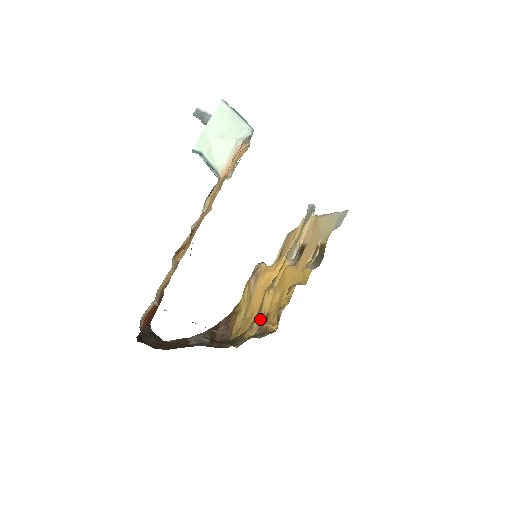
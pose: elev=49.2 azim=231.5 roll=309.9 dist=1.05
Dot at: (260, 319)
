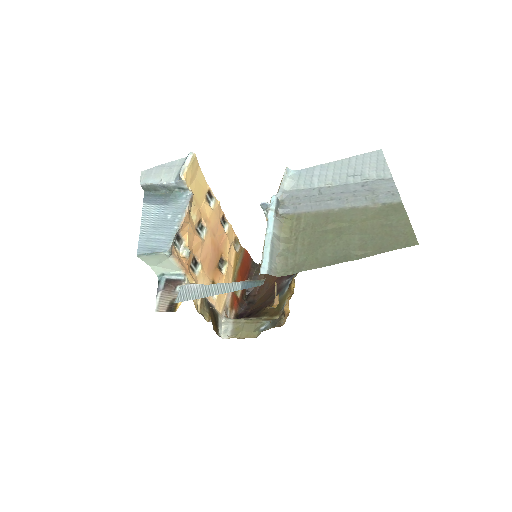
Dot at: occluded
